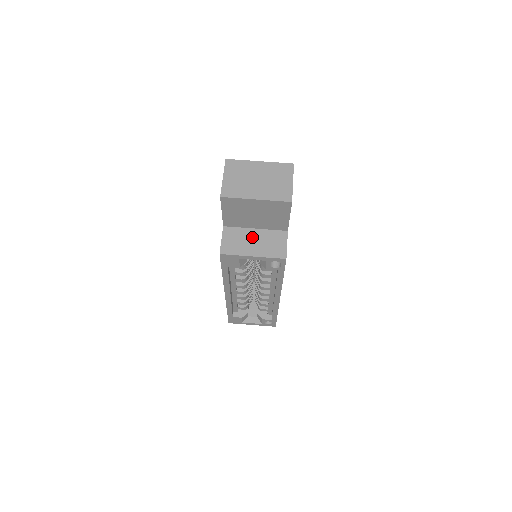
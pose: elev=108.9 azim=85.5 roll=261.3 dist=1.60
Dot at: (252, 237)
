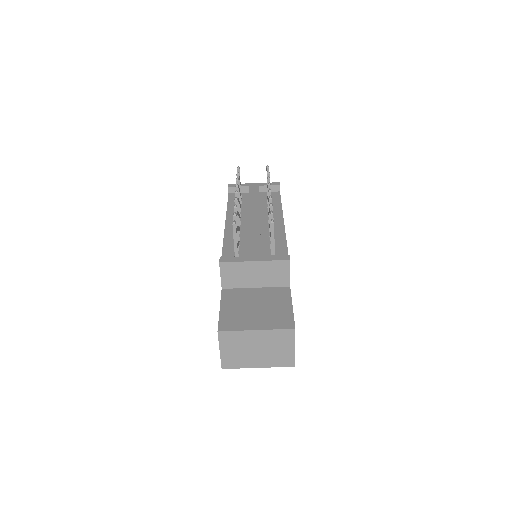
Dot at: occluded
